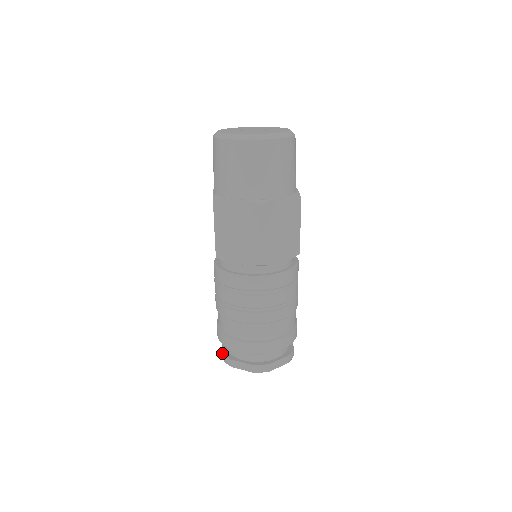
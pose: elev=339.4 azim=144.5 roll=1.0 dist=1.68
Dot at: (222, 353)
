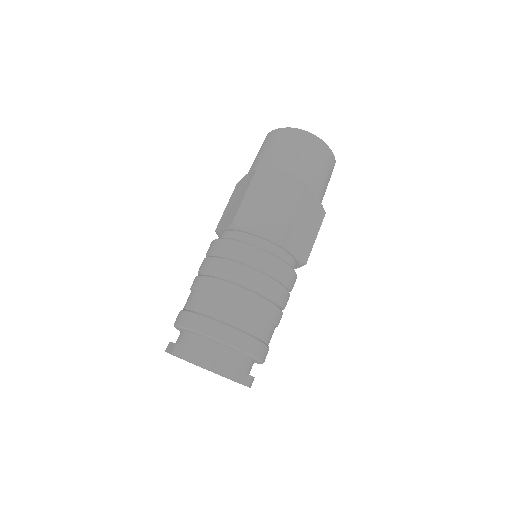
Dot at: (175, 345)
